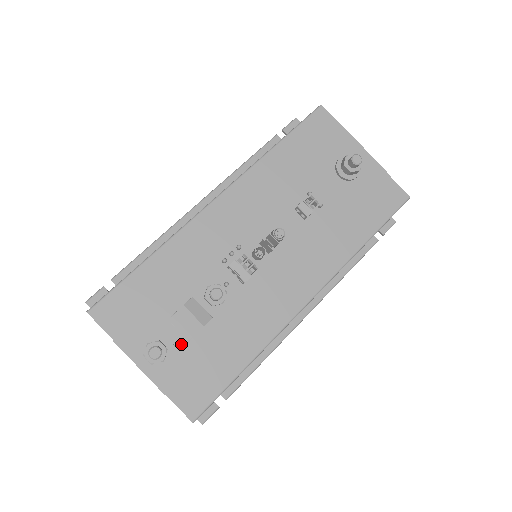
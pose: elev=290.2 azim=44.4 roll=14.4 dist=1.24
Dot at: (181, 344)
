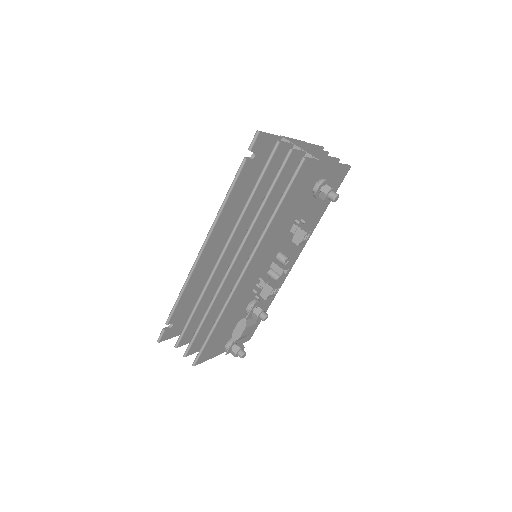
Dot at: occluded
